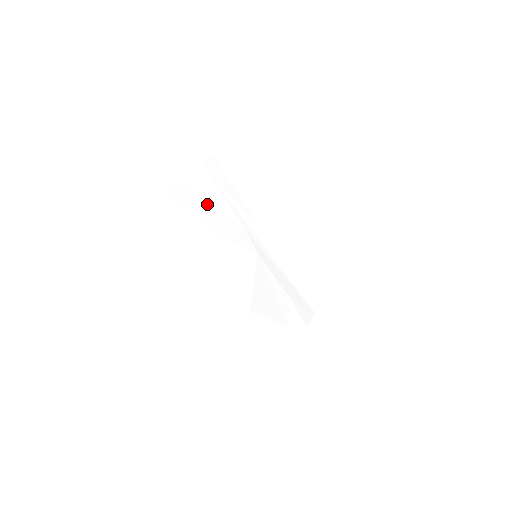
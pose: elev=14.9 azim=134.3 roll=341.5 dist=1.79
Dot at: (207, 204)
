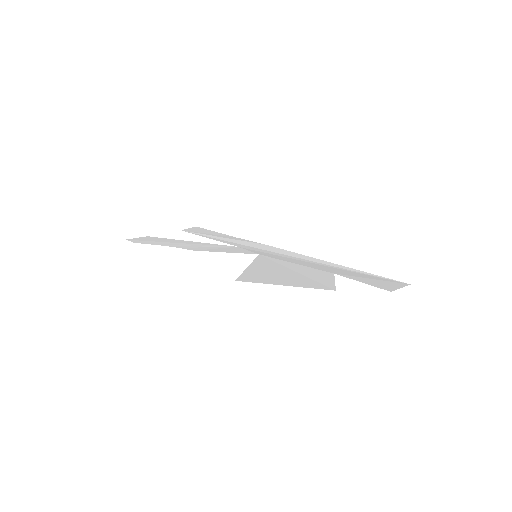
Dot at: (178, 241)
